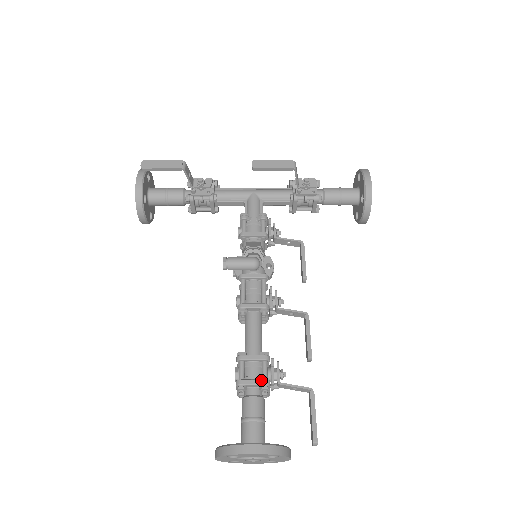
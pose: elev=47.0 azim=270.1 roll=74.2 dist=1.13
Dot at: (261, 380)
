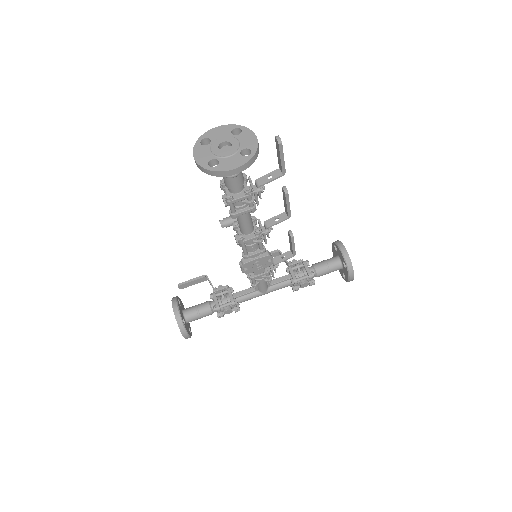
Dot at: occluded
